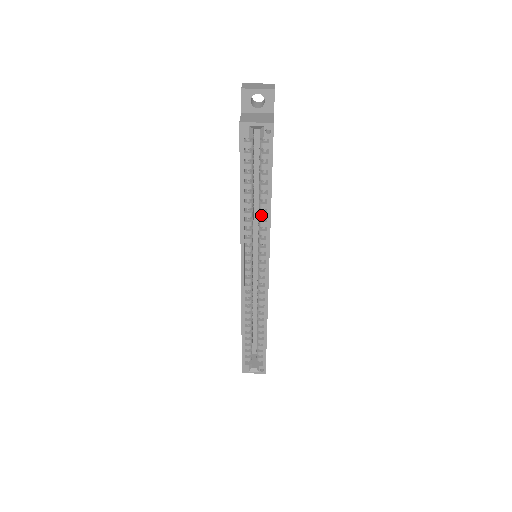
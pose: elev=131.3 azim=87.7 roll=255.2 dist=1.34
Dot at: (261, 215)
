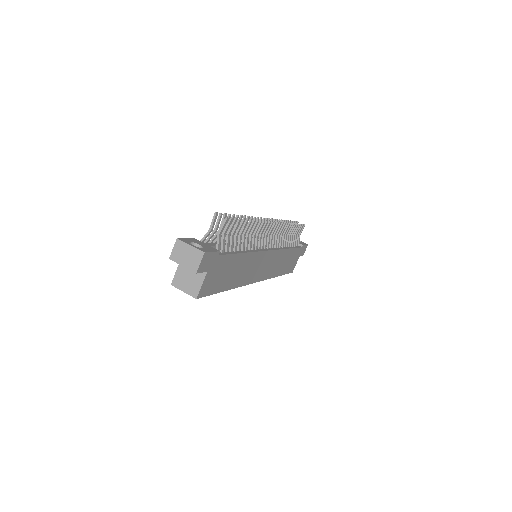
Dot at: occluded
